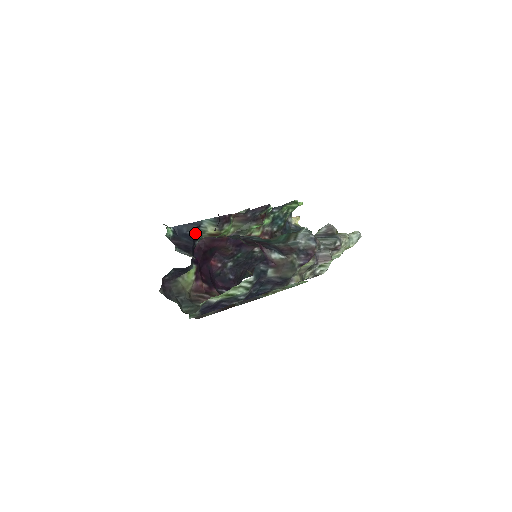
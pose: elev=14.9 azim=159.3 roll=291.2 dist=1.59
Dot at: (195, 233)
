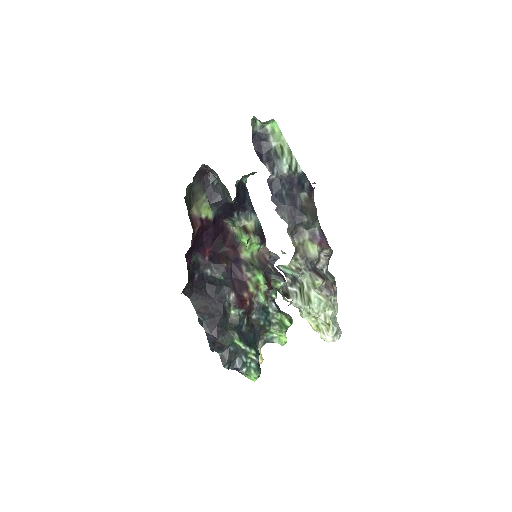
Dot at: (246, 208)
